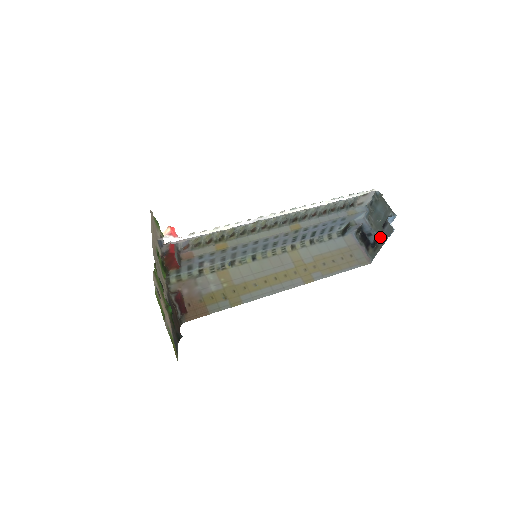
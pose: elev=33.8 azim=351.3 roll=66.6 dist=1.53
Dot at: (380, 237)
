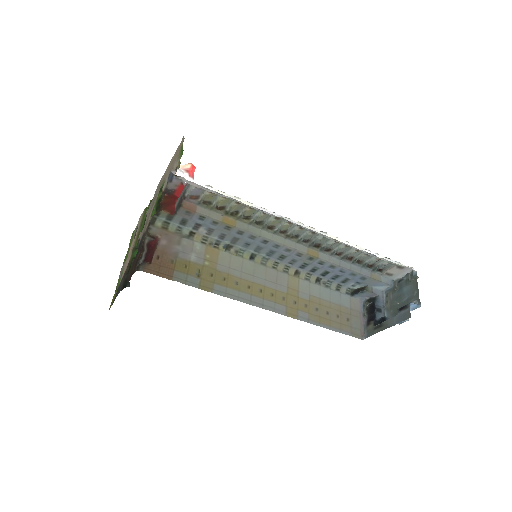
Dot at: (390, 318)
